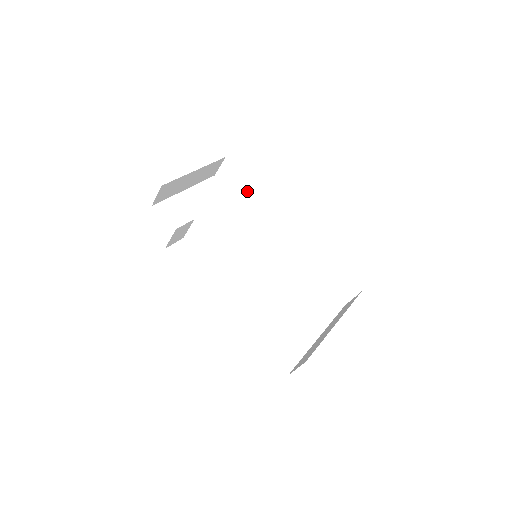
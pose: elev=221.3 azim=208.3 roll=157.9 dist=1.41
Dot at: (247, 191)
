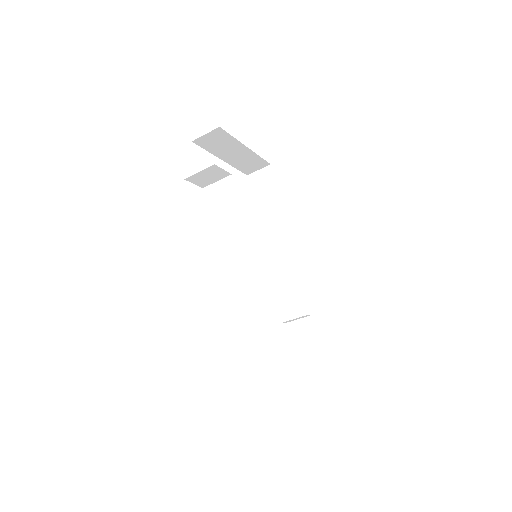
Dot at: (270, 206)
